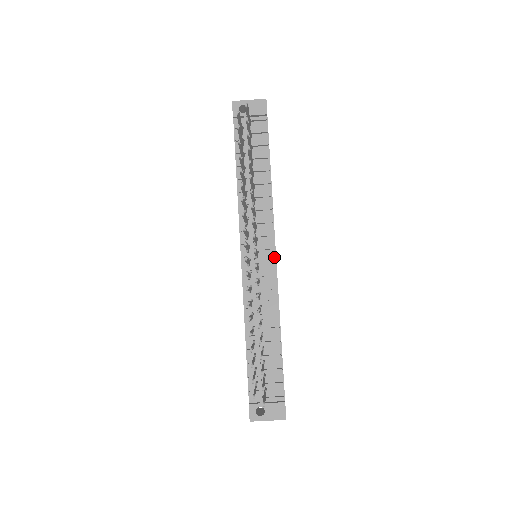
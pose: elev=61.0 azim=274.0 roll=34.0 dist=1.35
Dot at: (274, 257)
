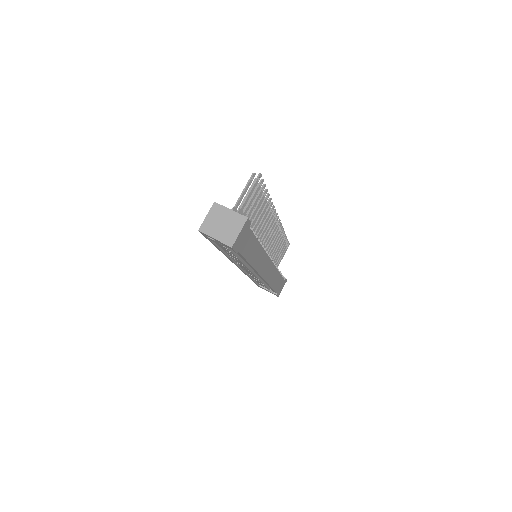
Dot at: (270, 259)
